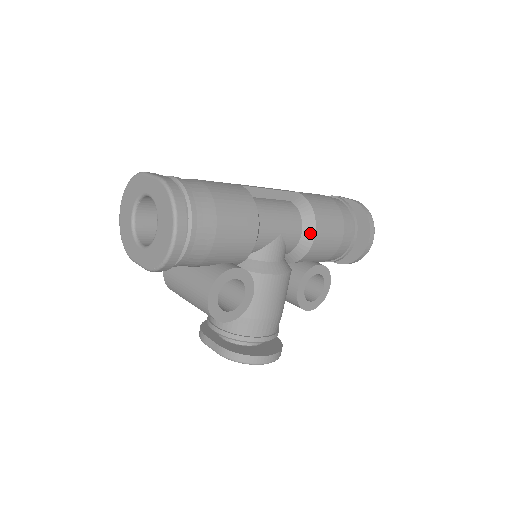
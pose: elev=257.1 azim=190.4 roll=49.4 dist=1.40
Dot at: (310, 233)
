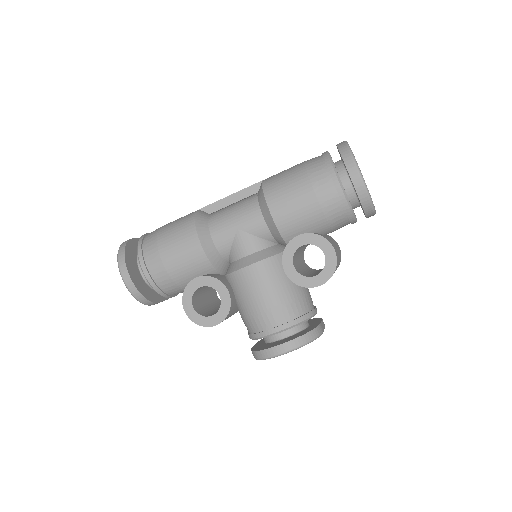
Dot at: (267, 212)
